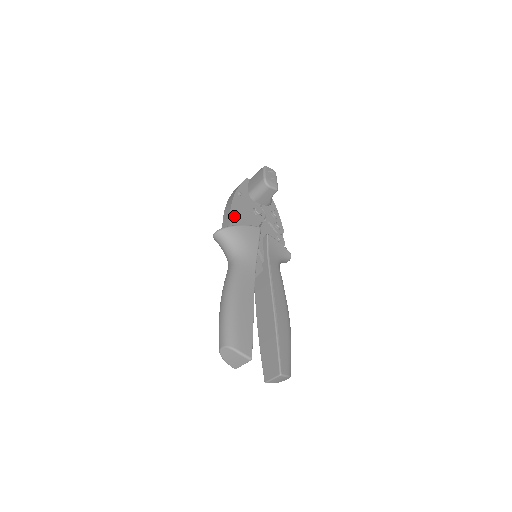
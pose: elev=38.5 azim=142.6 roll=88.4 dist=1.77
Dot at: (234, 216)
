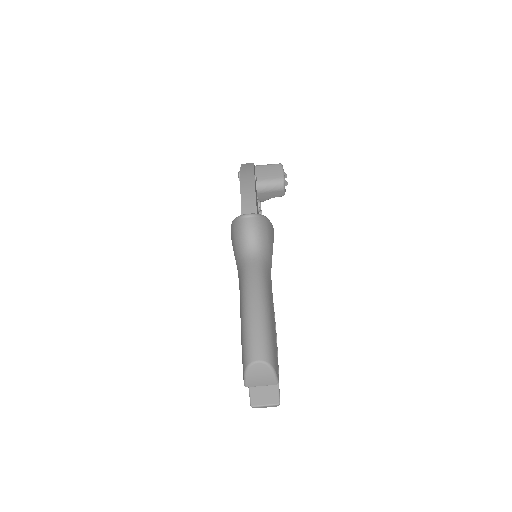
Dot at: (256, 203)
